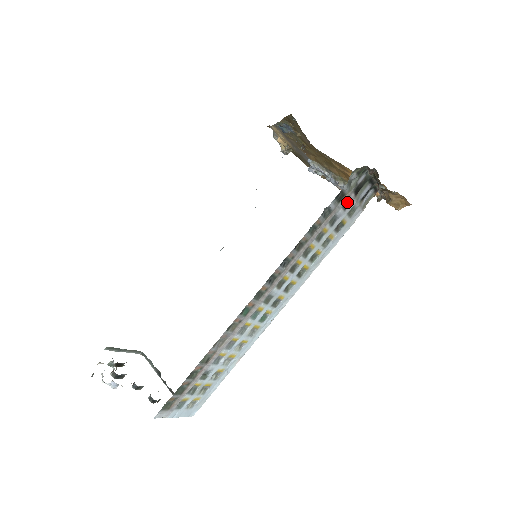
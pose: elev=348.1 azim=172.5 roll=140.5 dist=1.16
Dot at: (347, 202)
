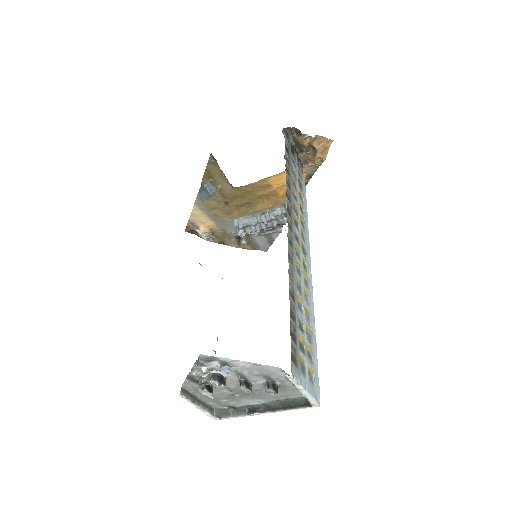
Dot at: occluded
